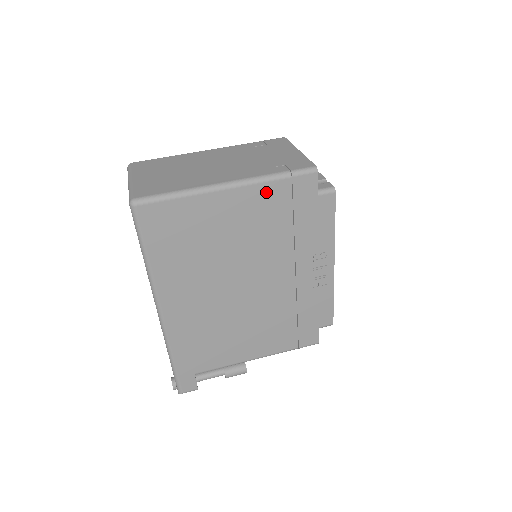
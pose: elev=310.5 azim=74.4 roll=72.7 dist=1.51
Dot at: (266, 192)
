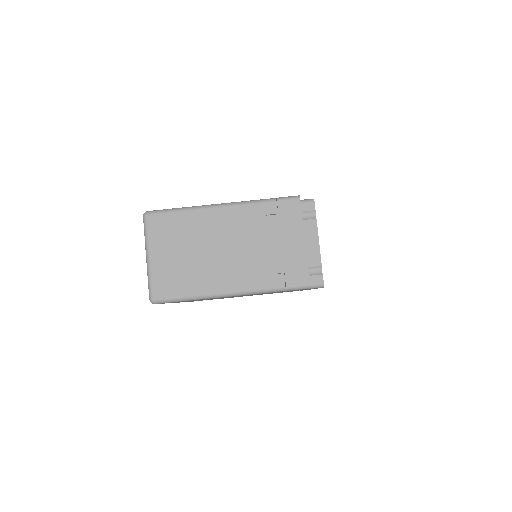
Dot at: occluded
